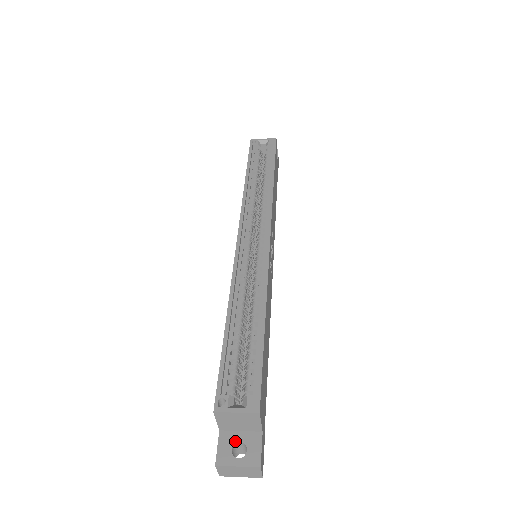
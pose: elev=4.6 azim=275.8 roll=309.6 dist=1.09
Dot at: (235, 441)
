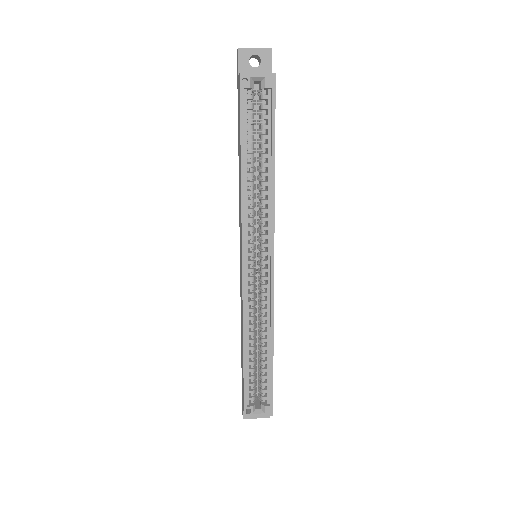
Dot at: occluded
